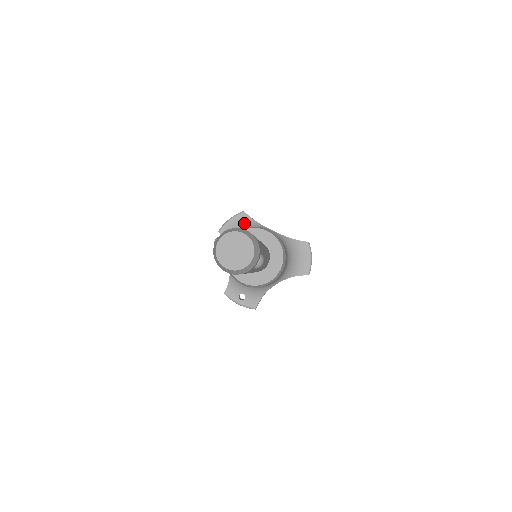
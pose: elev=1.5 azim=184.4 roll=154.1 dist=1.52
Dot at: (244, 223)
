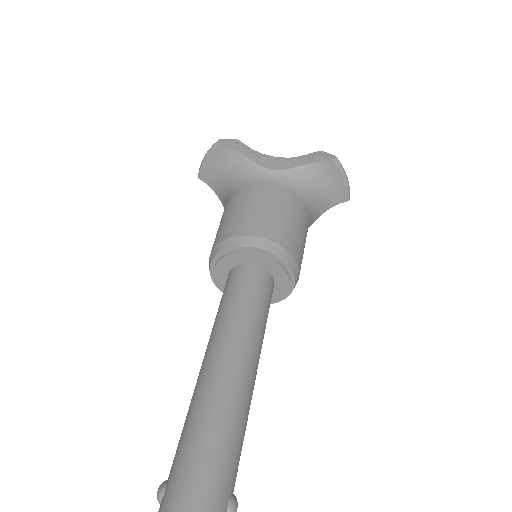
Dot at: (227, 162)
